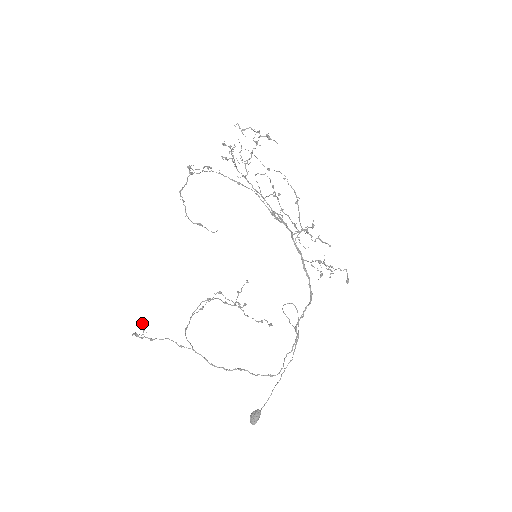
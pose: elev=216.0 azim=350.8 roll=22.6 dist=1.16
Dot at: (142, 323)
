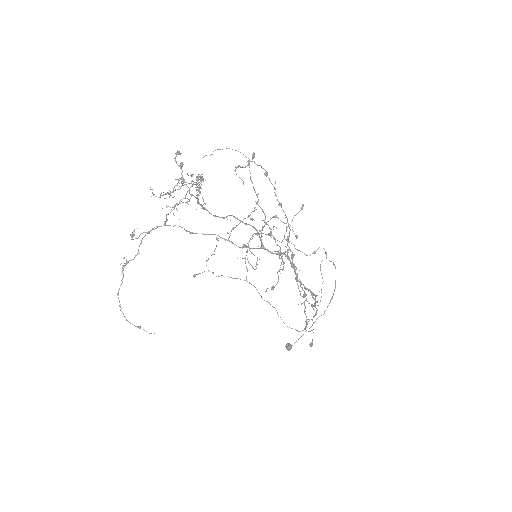
Dot at: occluded
